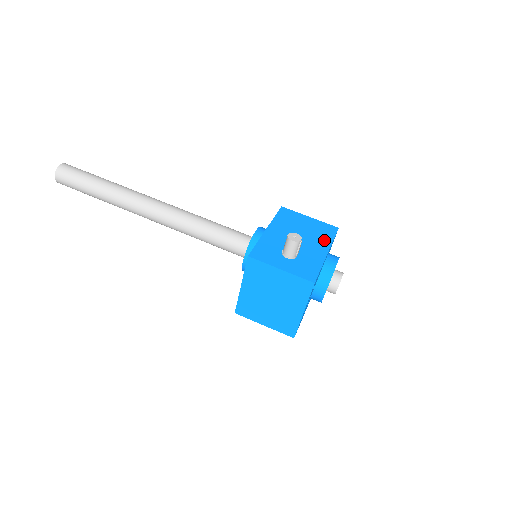
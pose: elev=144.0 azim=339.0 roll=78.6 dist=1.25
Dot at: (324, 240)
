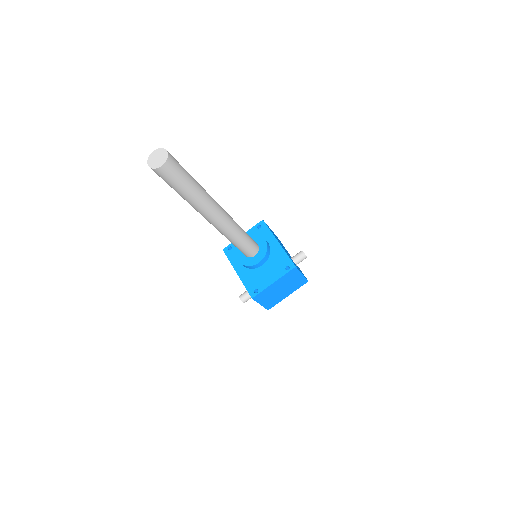
Dot at: occluded
